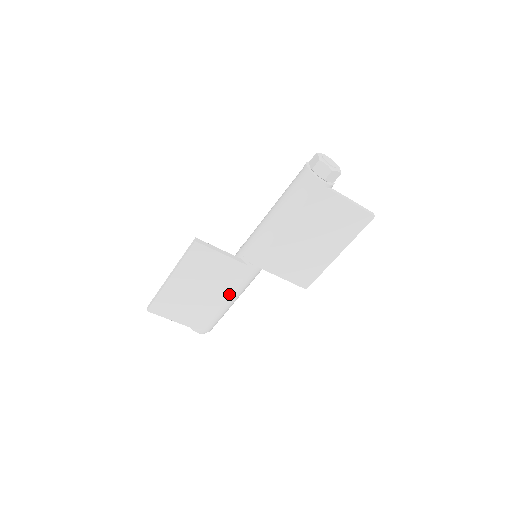
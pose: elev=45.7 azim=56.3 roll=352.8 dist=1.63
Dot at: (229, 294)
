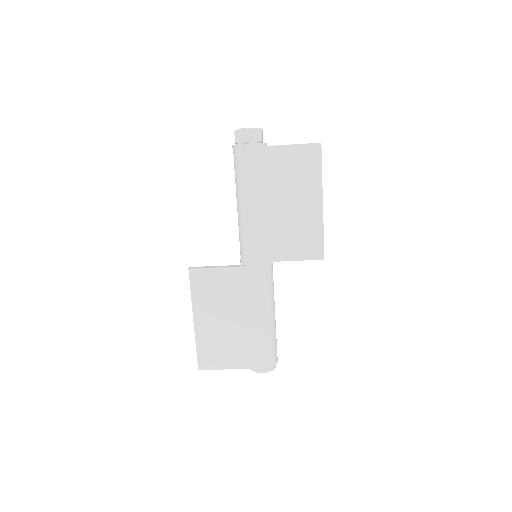
Dot at: (256, 308)
